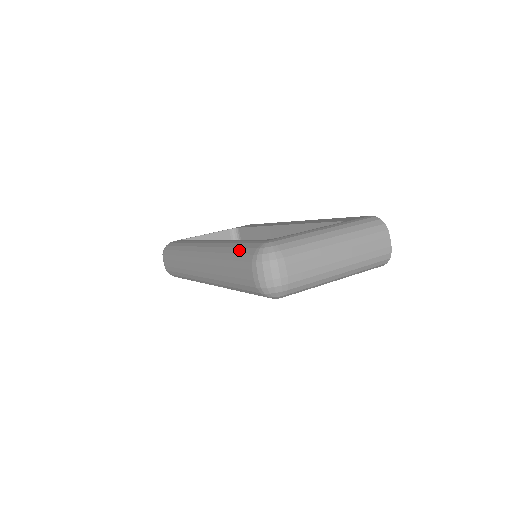
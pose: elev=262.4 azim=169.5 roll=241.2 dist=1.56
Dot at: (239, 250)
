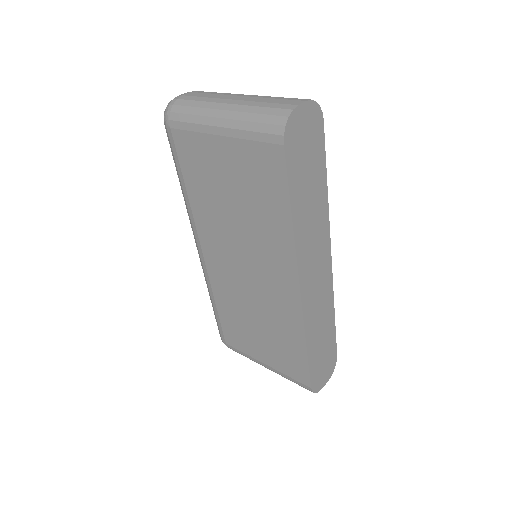
Dot at: occluded
